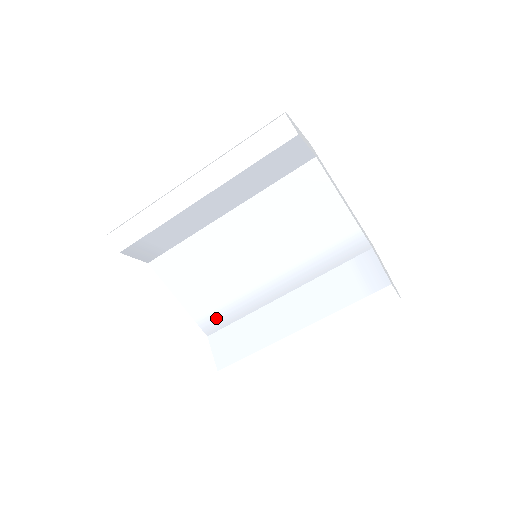
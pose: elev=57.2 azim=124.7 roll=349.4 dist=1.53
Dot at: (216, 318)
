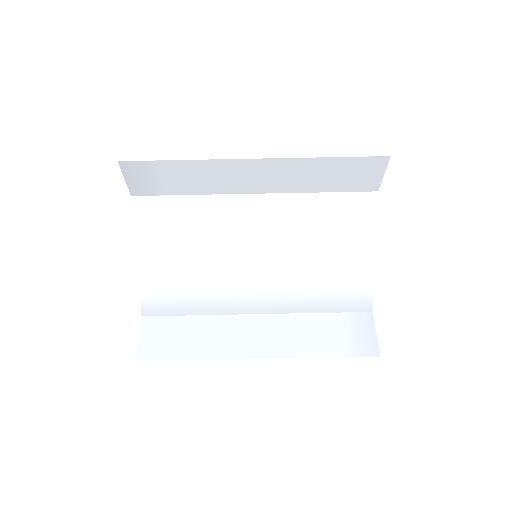
Dot at: (166, 300)
